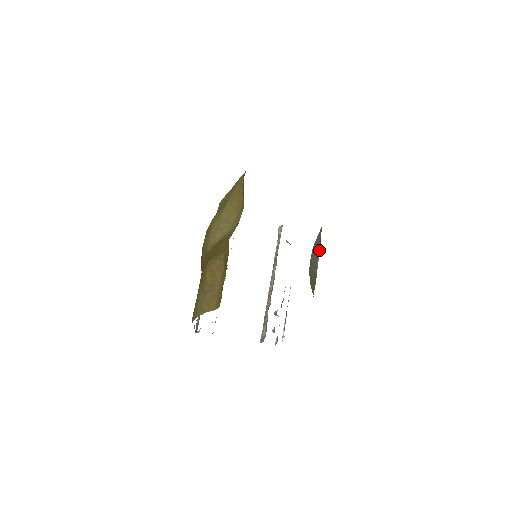
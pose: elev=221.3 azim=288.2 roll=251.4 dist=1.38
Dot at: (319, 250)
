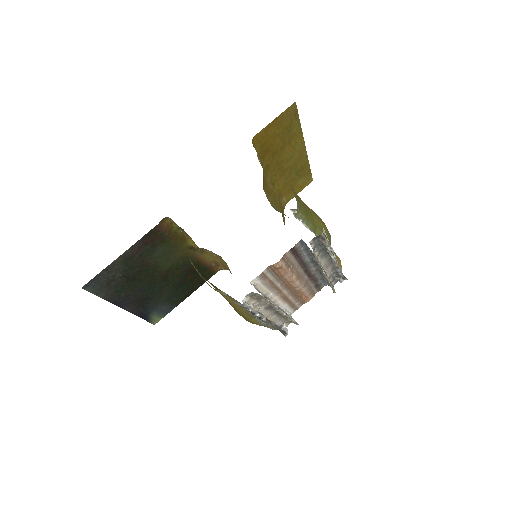
Dot at: occluded
